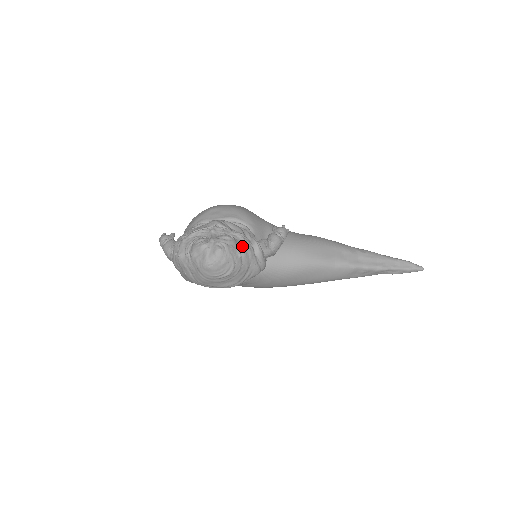
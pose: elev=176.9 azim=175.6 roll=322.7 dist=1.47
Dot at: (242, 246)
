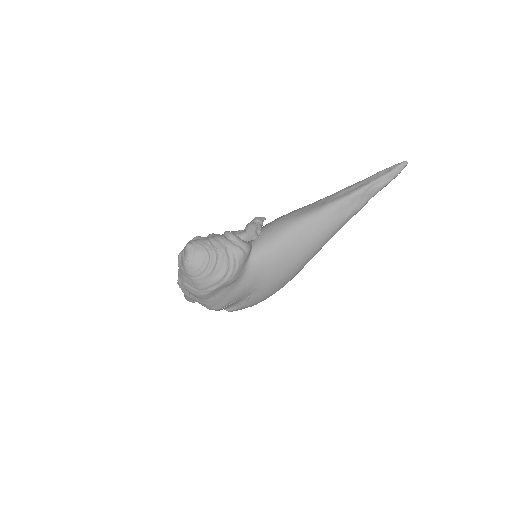
Dot at: (210, 237)
